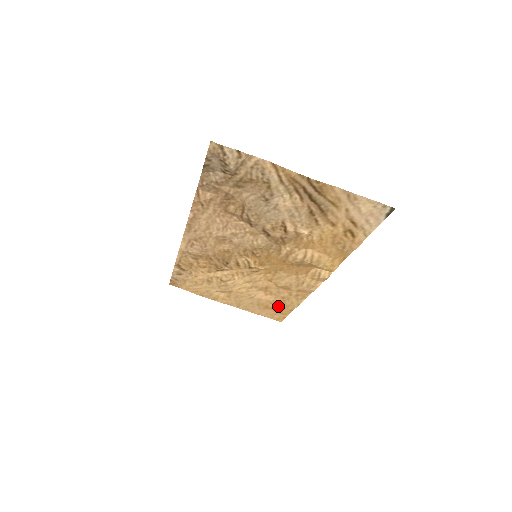
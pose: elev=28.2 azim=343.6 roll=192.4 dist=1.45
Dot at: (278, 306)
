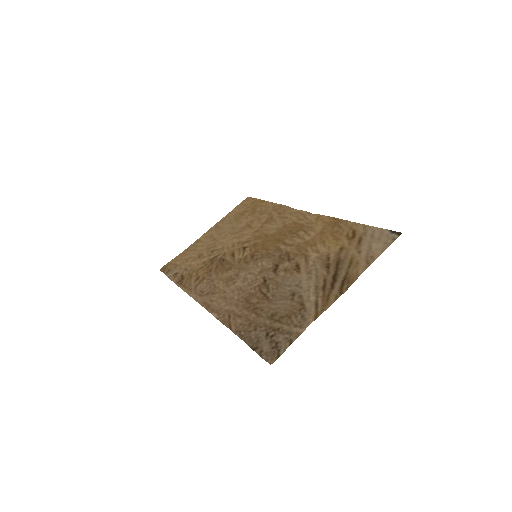
Dot at: (253, 210)
